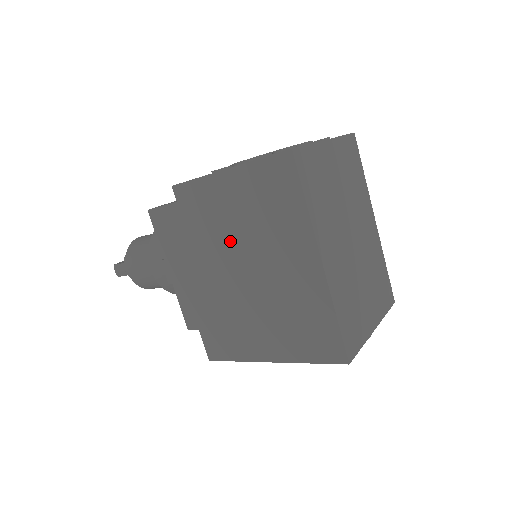
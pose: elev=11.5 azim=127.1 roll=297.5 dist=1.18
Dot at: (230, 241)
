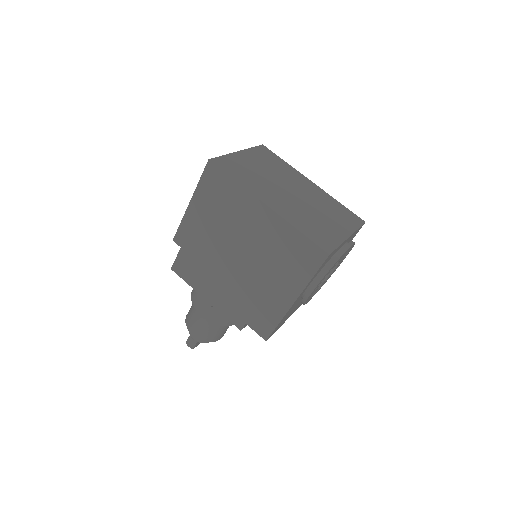
Dot at: (219, 243)
